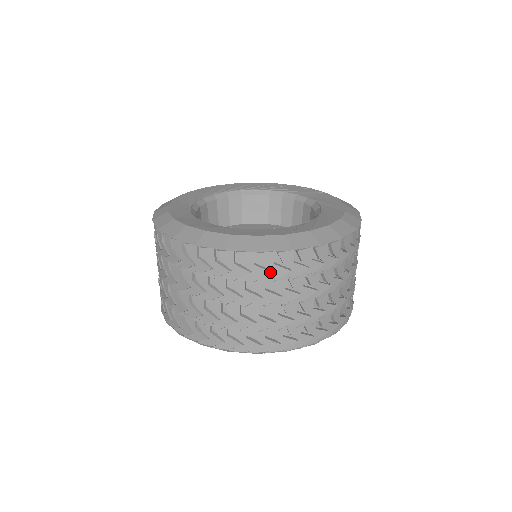
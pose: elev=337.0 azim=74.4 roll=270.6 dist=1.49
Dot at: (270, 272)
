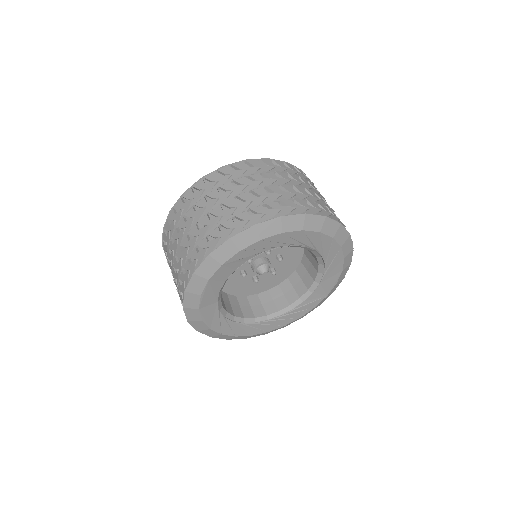
Dot at: (260, 167)
